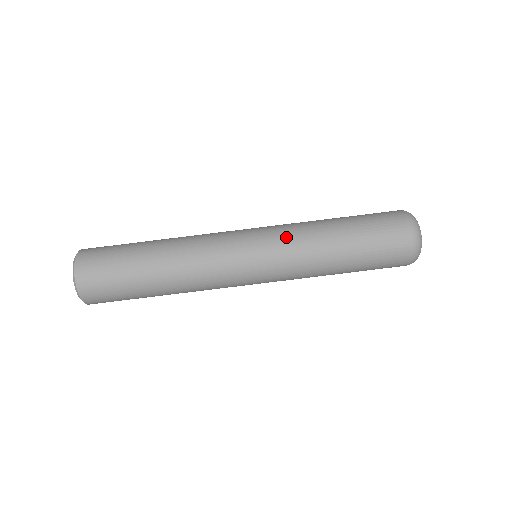
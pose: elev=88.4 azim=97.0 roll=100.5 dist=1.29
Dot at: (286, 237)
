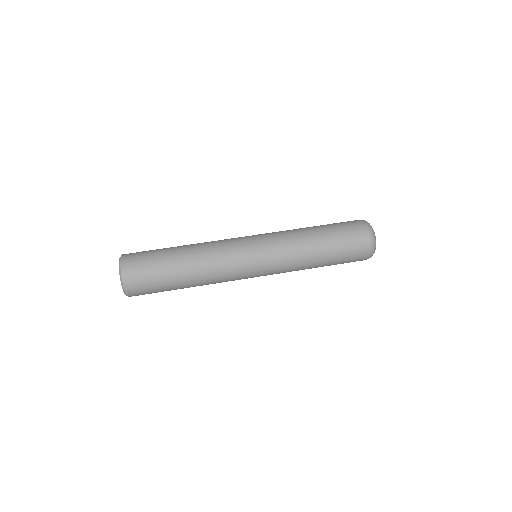
Dot at: occluded
